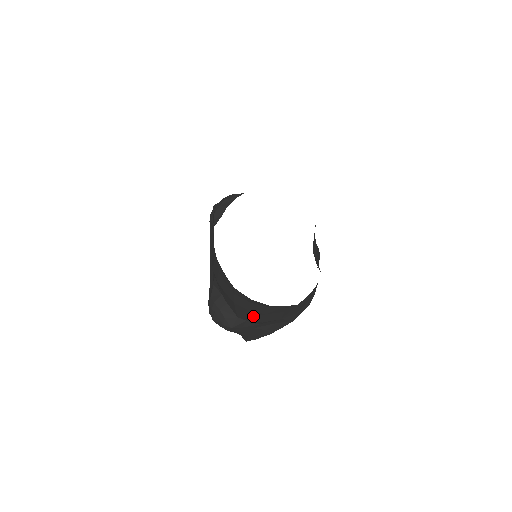
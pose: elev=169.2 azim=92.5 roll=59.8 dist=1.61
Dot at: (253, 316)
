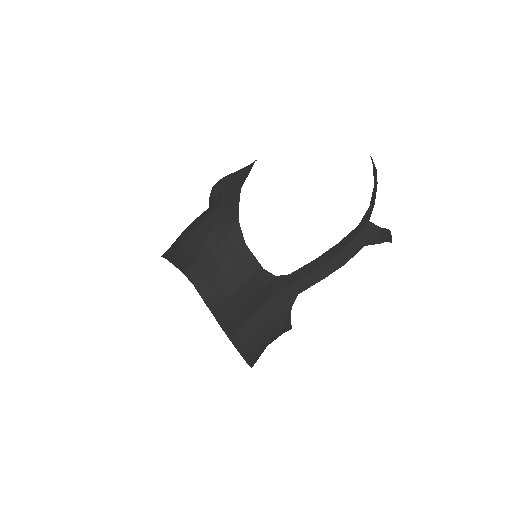
Dot at: occluded
